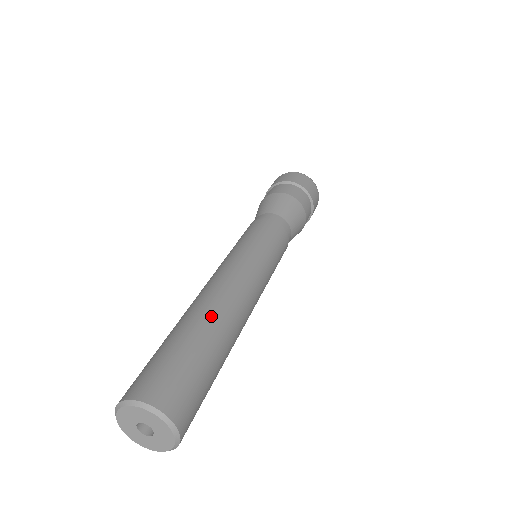
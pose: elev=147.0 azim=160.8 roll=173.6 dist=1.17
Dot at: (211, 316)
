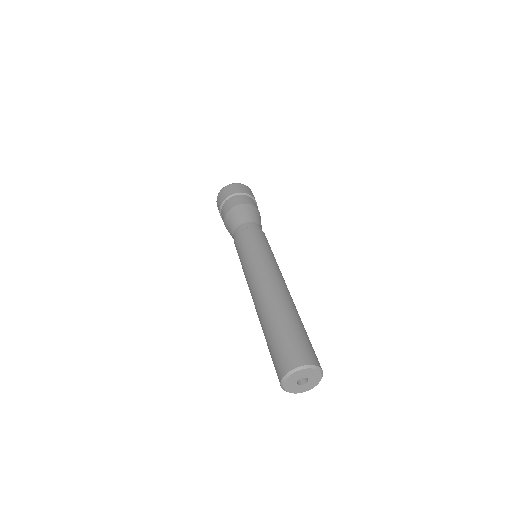
Dot at: (271, 309)
